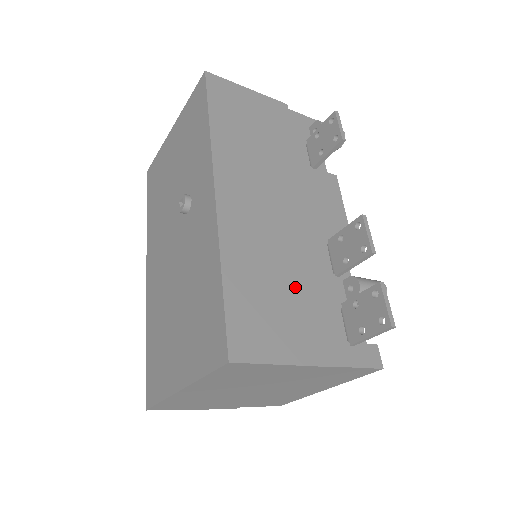
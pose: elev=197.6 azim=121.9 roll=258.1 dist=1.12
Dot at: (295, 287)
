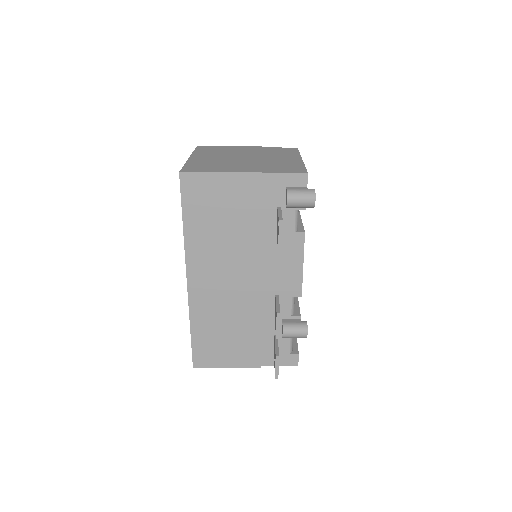
Dot at: (239, 330)
